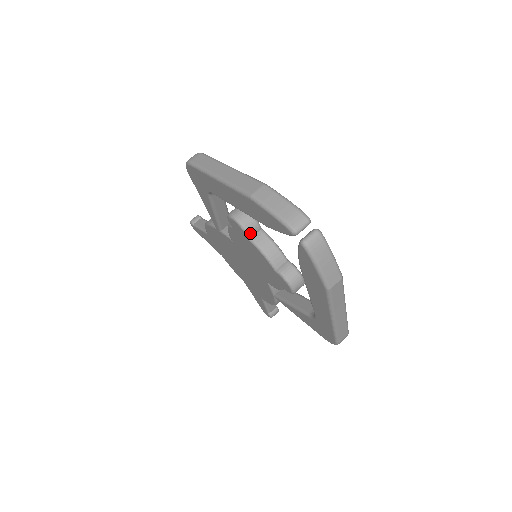
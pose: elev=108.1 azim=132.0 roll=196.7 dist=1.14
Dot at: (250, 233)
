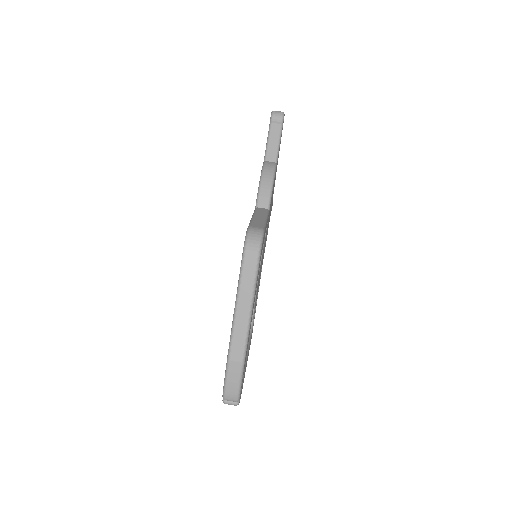
Dot at: occluded
